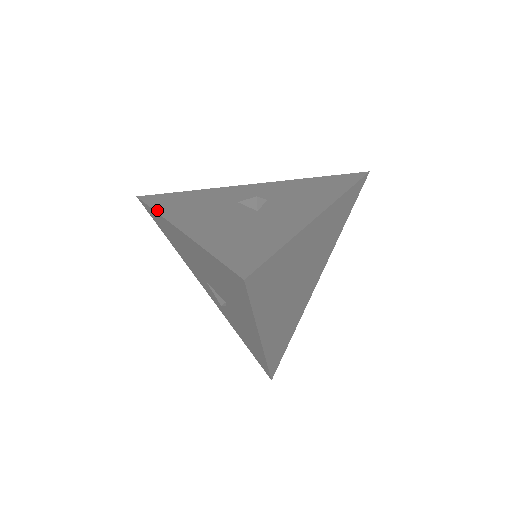
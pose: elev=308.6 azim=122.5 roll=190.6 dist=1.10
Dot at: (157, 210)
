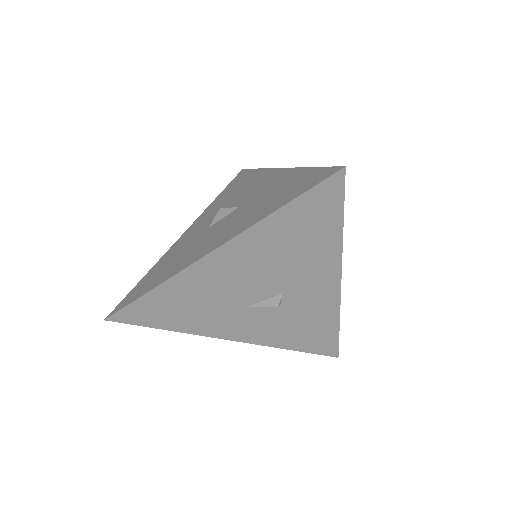
Dot at: (158, 284)
